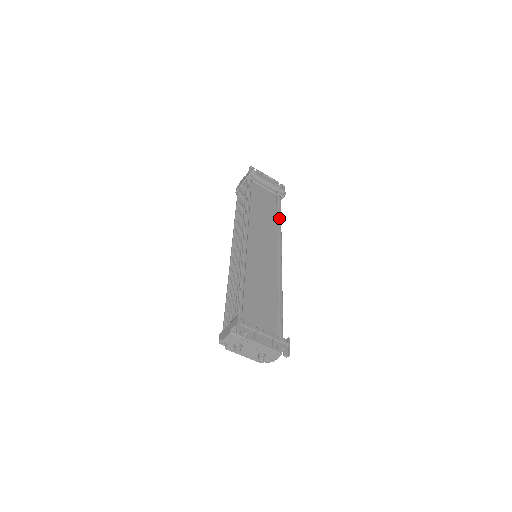
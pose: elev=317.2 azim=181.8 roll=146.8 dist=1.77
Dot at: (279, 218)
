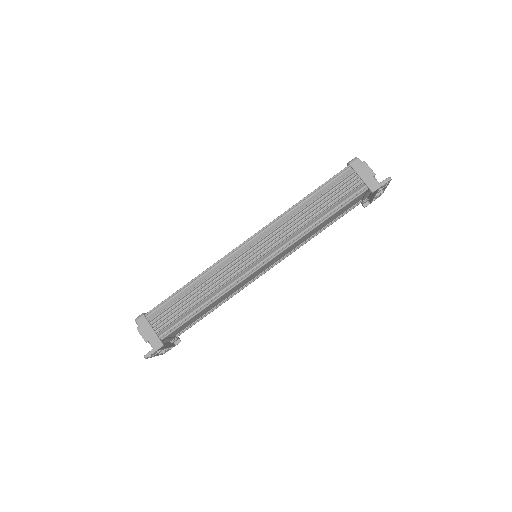
Dot at: occluded
